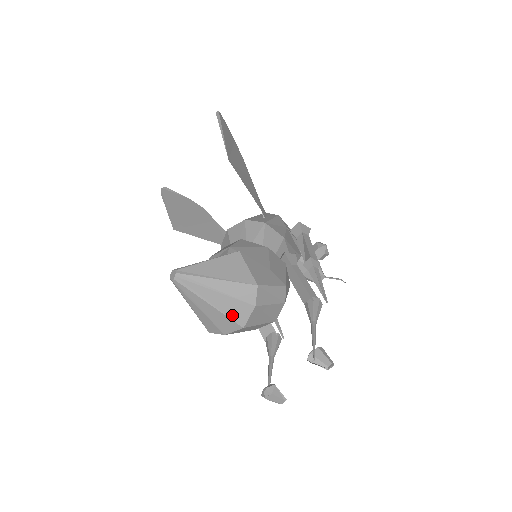
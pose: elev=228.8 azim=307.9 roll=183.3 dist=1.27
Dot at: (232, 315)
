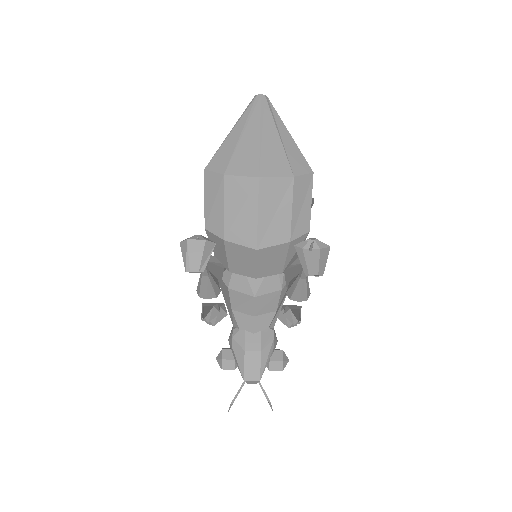
Dot at: (265, 159)
